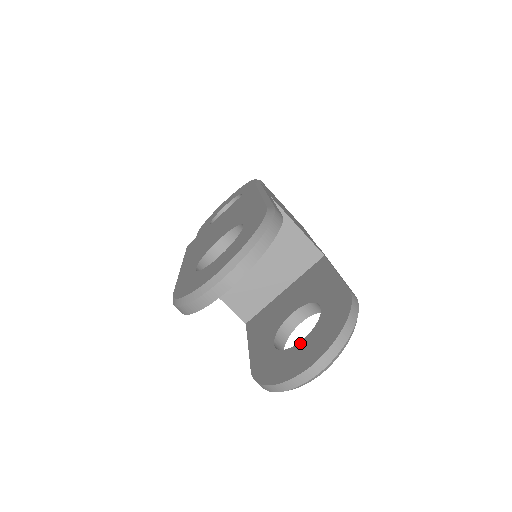
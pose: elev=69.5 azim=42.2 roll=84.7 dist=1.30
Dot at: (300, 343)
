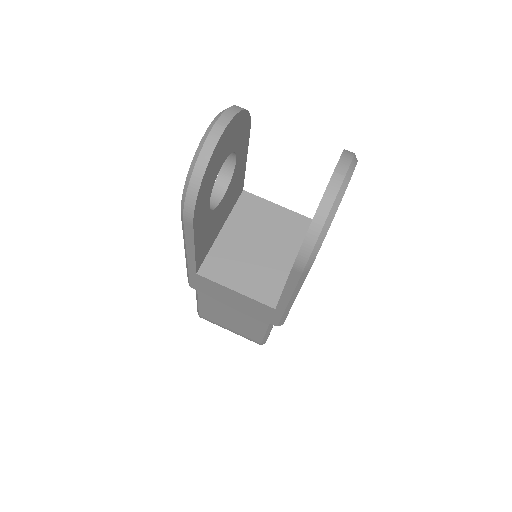
Dot at: occluded
